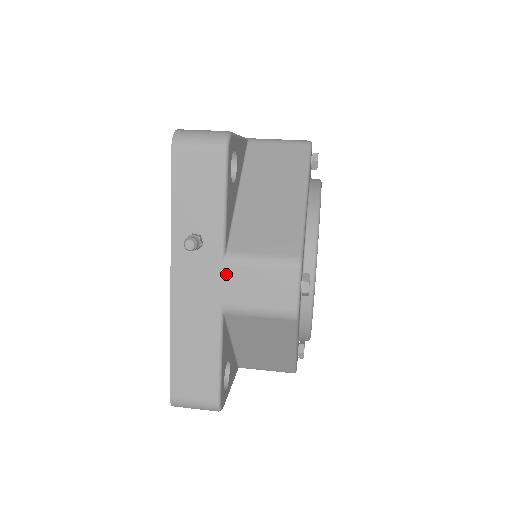
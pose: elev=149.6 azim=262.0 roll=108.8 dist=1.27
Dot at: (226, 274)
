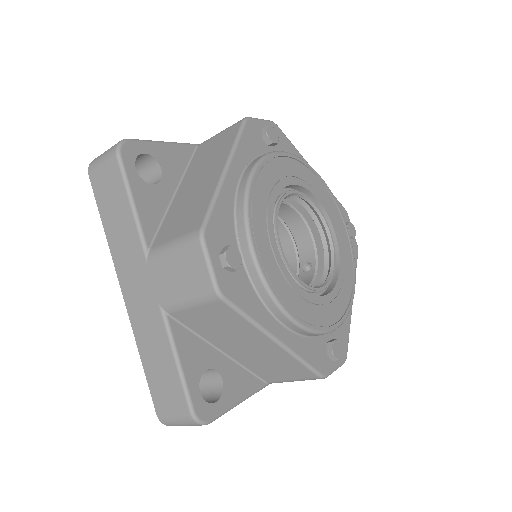
Dot at: occluded
